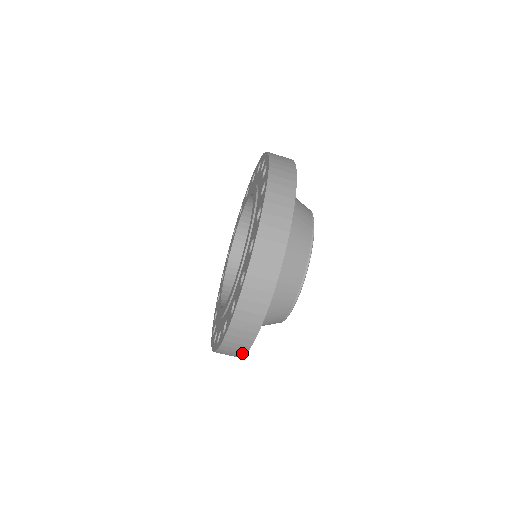
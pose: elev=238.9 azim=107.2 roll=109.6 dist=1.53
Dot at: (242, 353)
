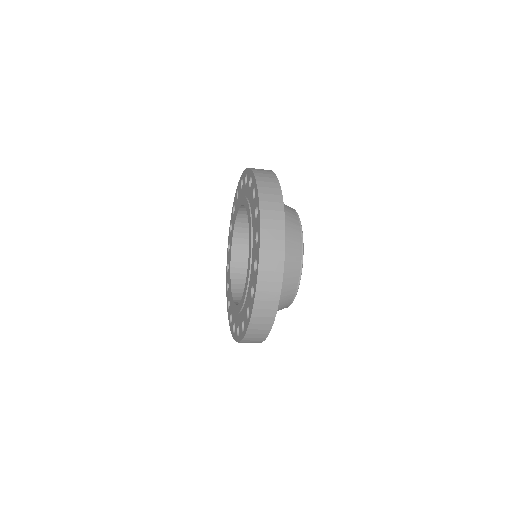
Dot at: (259, 342)
